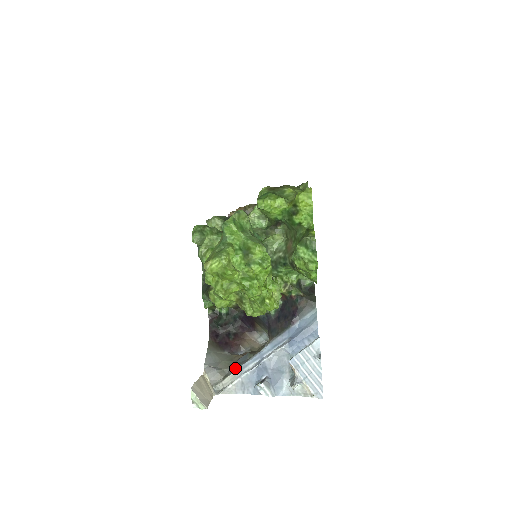
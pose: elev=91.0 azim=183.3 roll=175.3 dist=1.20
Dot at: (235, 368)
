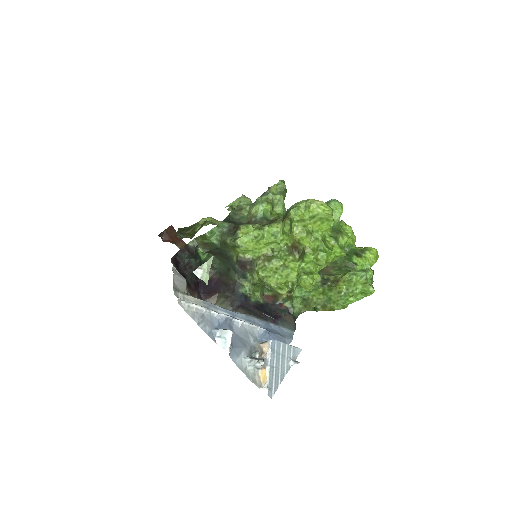
Dot at: occluded
